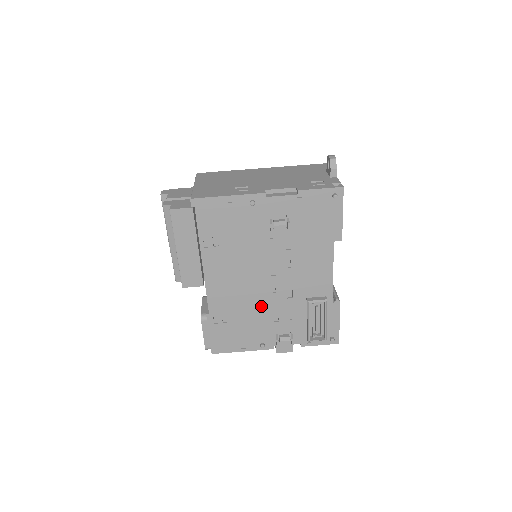
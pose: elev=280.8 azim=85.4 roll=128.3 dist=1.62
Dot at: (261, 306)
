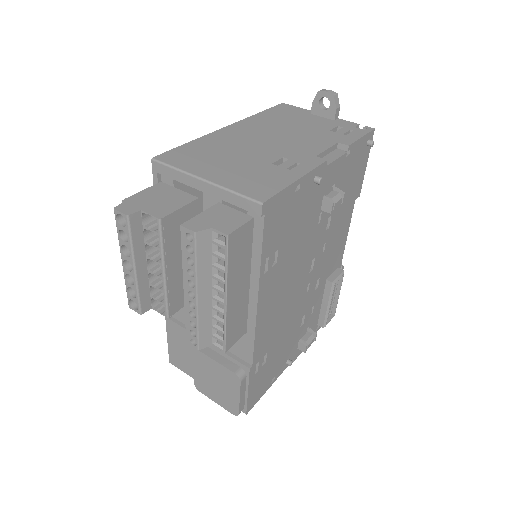
Dot at: (295, 317)
